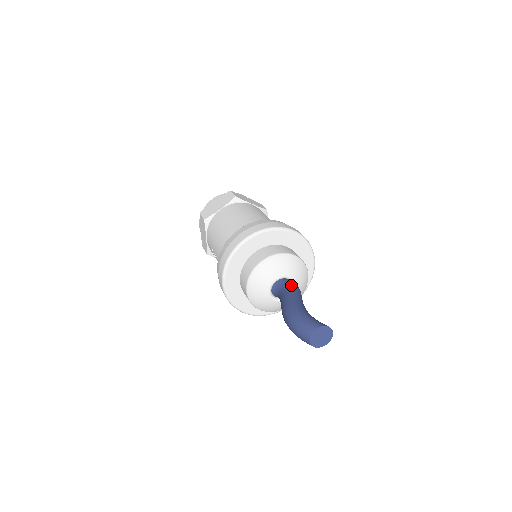
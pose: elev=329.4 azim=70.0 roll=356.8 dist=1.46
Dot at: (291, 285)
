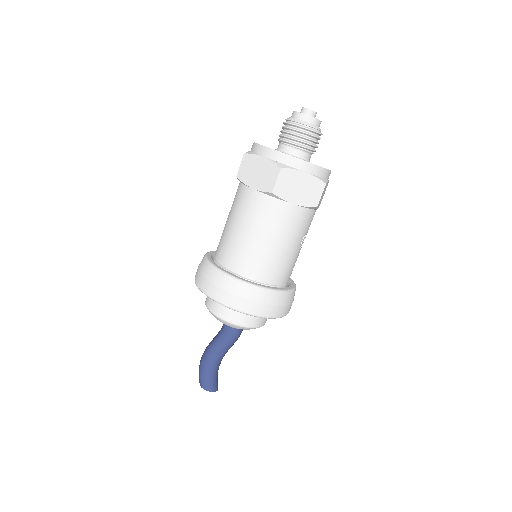
Dot at: (228, 337)
